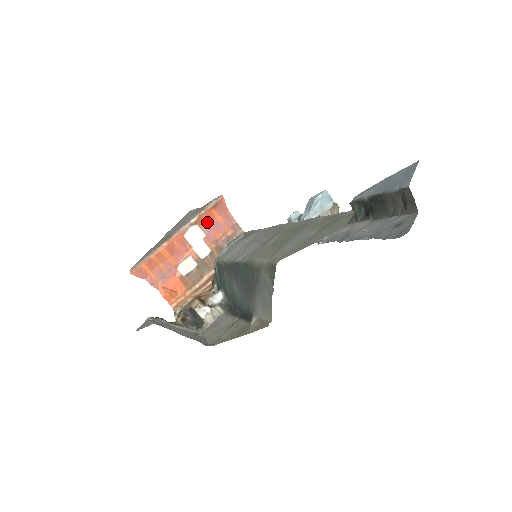
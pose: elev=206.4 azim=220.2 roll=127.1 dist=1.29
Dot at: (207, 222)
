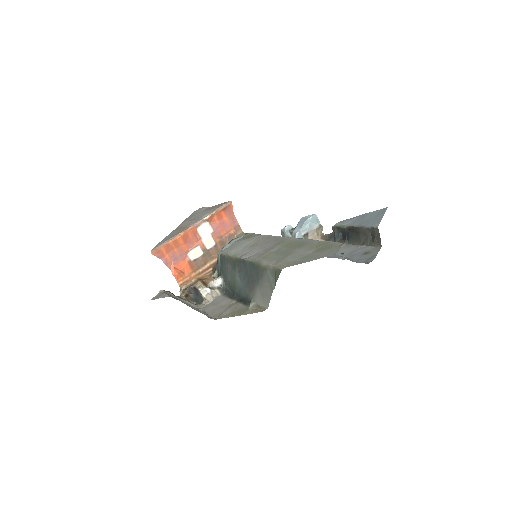
Dot at: (216, 221)
